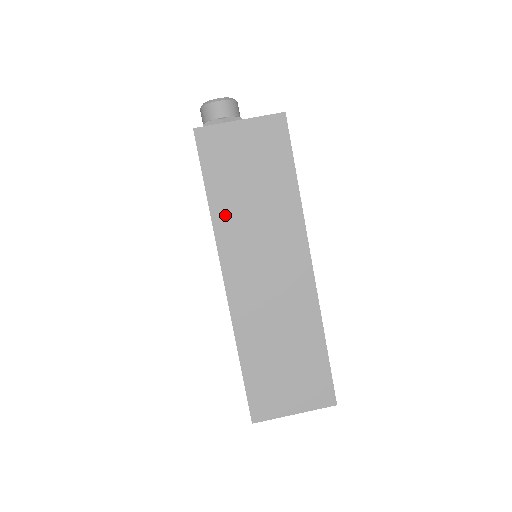
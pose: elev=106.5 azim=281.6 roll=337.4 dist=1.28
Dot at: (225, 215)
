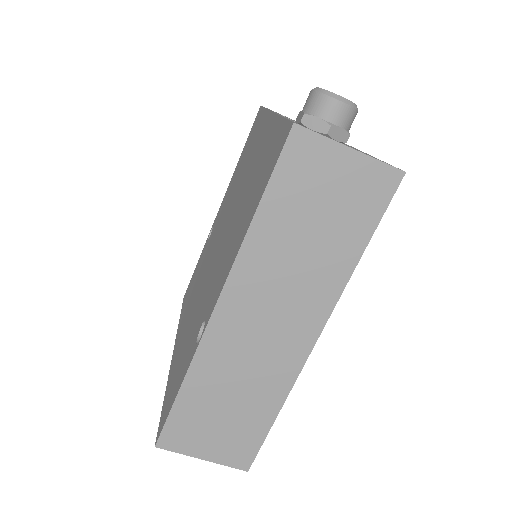
Dot at: (263, 240)
